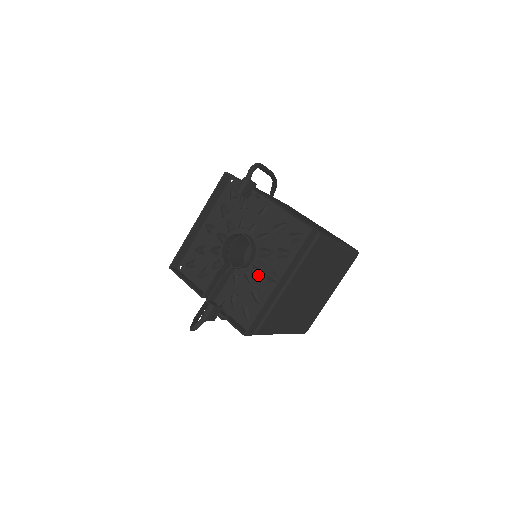
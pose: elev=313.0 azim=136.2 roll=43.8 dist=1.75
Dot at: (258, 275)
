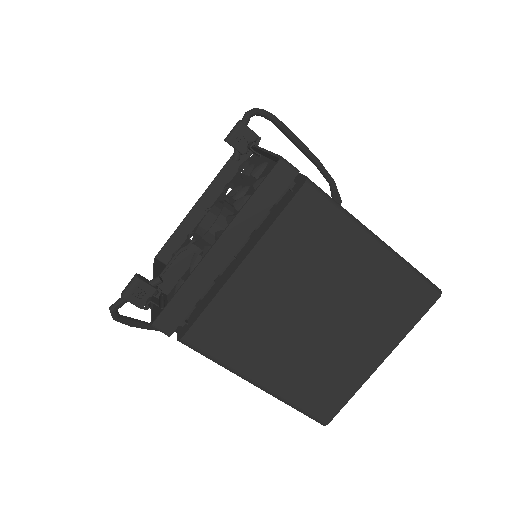
Dot at: occluded
